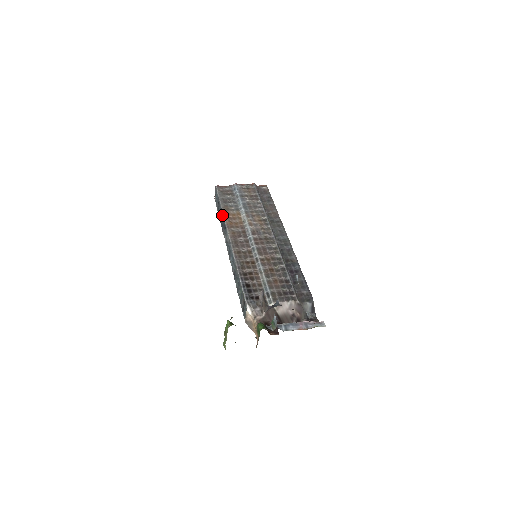
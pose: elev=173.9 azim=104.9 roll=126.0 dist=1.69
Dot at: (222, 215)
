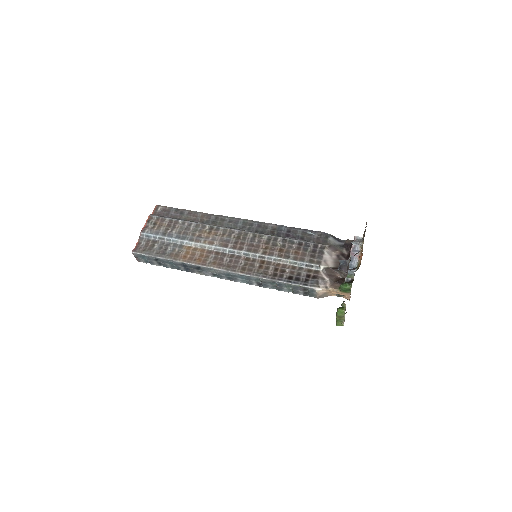
Dot at: (180, 264)
